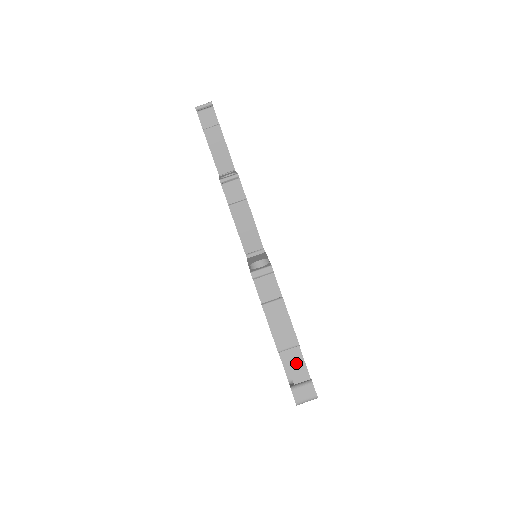
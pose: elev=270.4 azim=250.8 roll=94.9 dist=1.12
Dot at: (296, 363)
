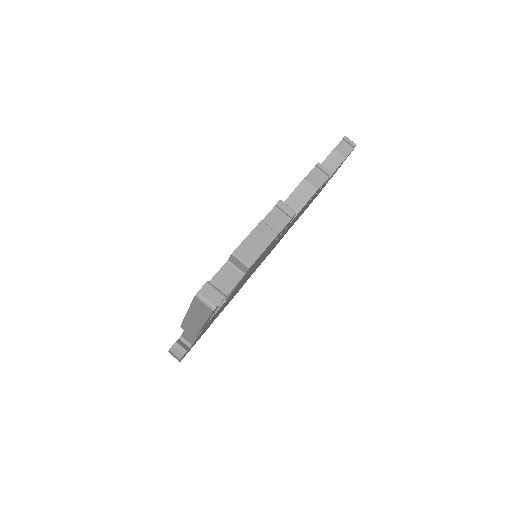
Dot at: (228, 281)
